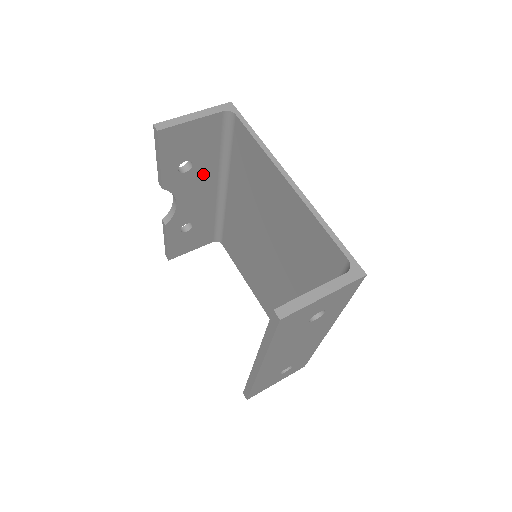
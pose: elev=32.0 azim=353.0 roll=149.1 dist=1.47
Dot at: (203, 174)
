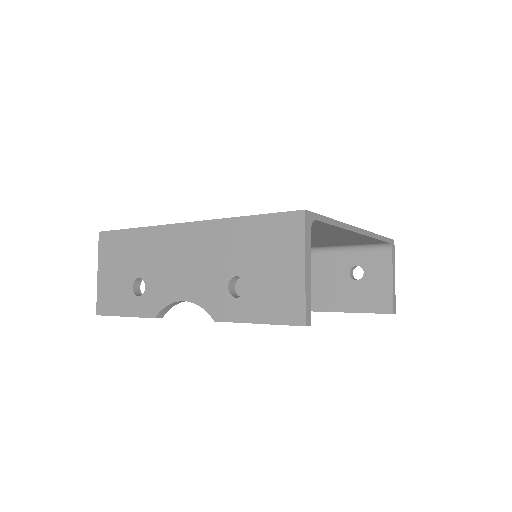
Dot at: occluded
